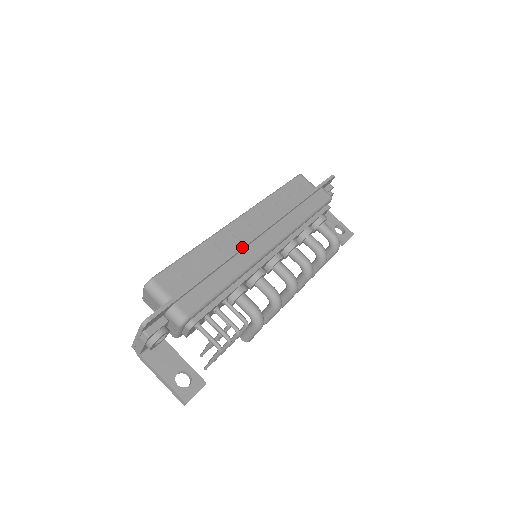
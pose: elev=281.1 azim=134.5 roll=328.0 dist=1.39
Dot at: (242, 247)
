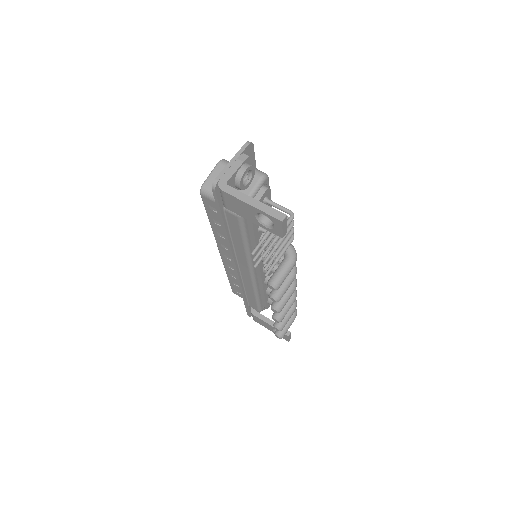
Dot at: occluded
